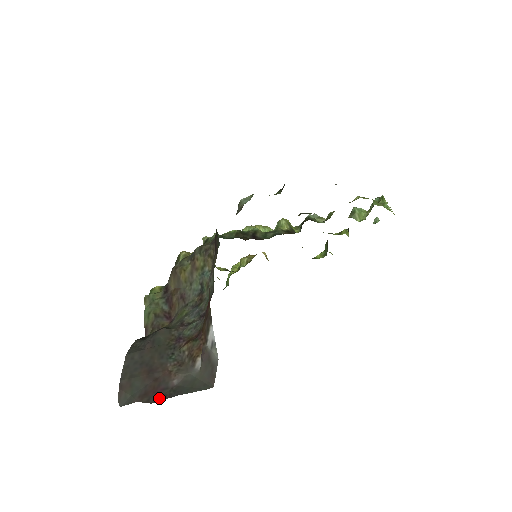
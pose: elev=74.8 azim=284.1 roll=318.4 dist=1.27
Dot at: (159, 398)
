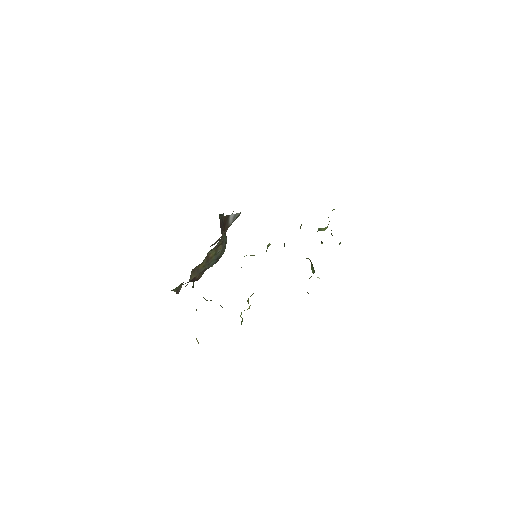
Dot at: occluded
